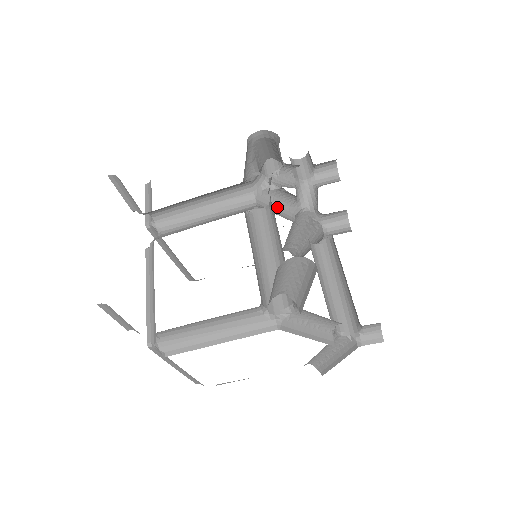
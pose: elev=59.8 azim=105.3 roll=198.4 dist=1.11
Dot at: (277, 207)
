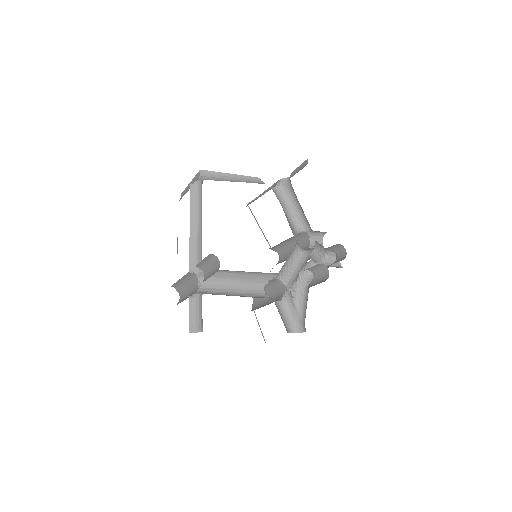
Dot at: occluded
